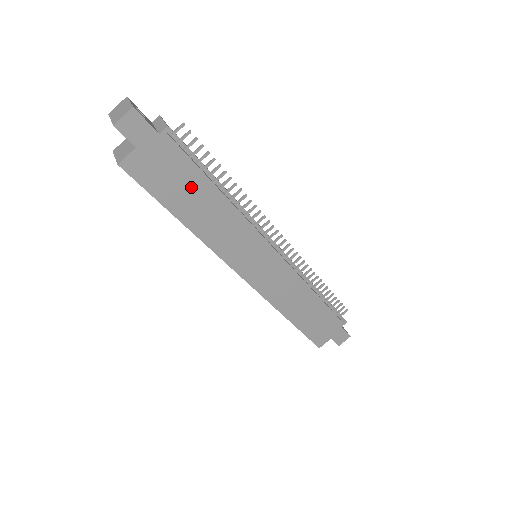
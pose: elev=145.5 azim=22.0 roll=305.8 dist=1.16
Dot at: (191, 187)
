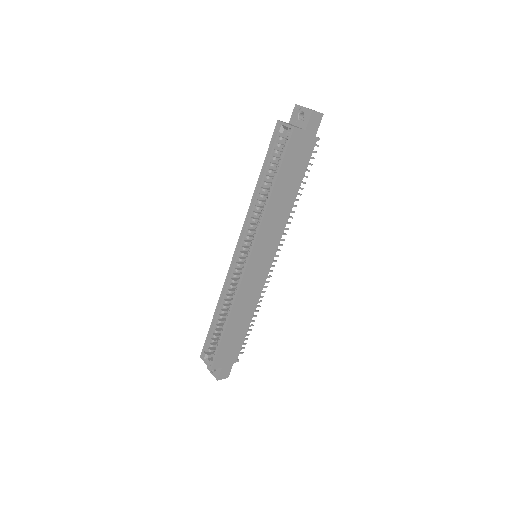
Dot at: (294, 177)
